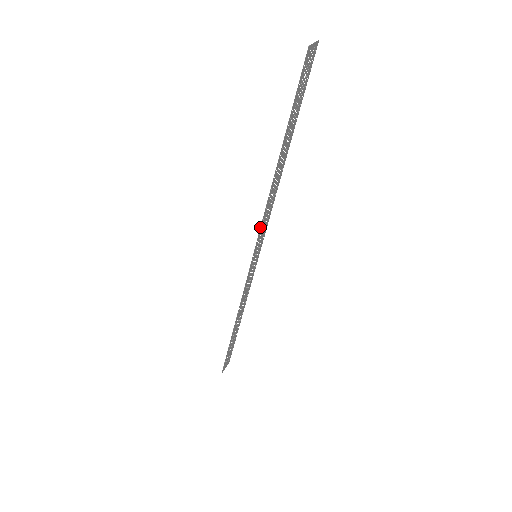
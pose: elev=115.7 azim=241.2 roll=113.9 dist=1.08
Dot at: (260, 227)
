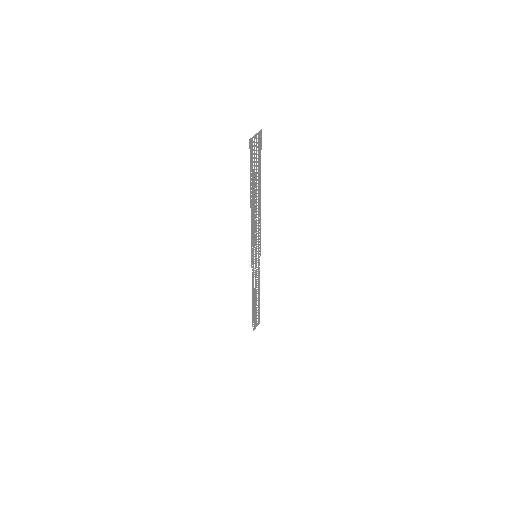
Dot at: (251, 240)
